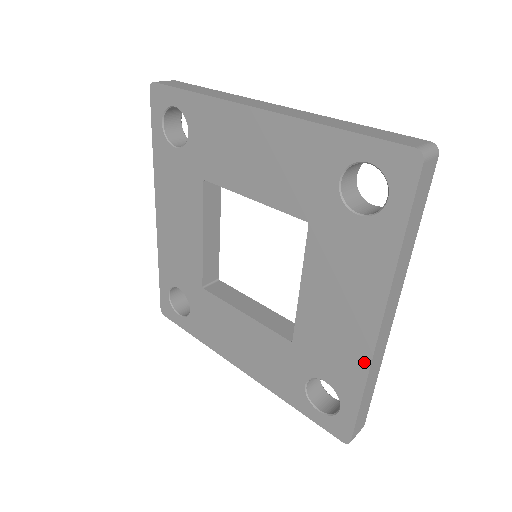
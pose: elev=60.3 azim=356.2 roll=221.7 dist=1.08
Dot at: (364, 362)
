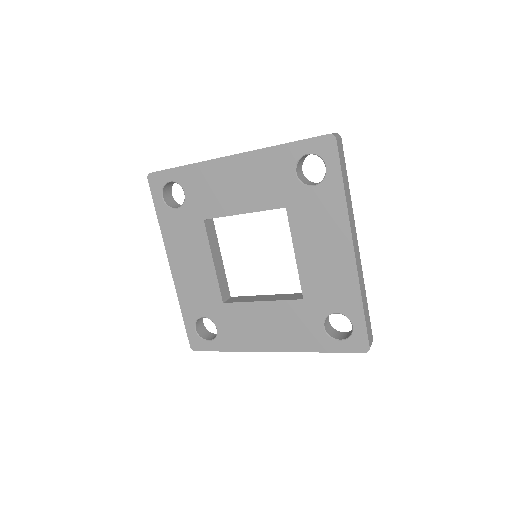
Dot at: (248, 348)
